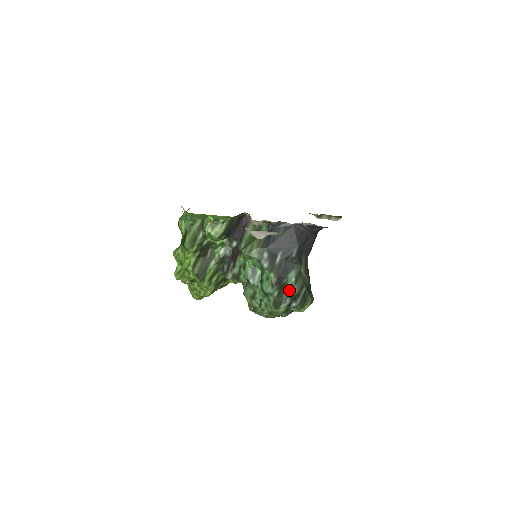
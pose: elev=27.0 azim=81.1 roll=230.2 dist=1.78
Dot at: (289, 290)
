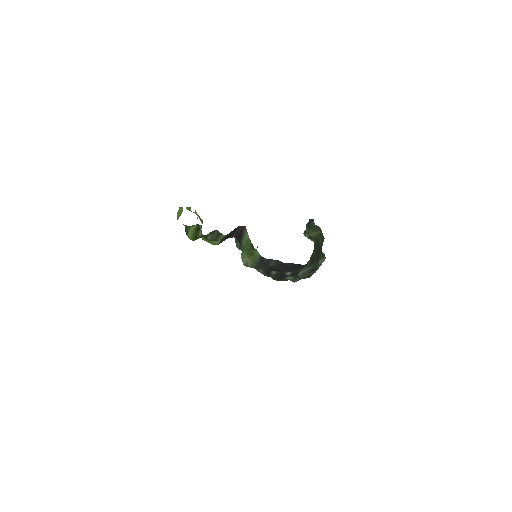
Dot at: occluded
